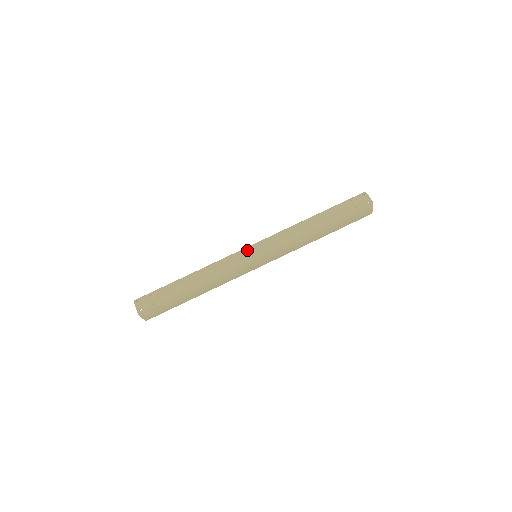
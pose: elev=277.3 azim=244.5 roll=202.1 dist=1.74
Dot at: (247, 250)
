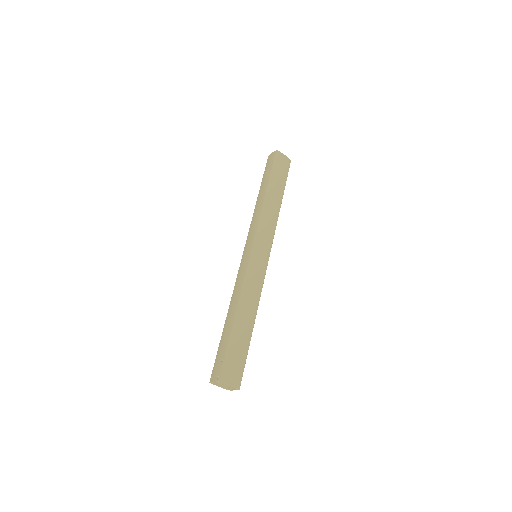
Dot at: (243, 257)
